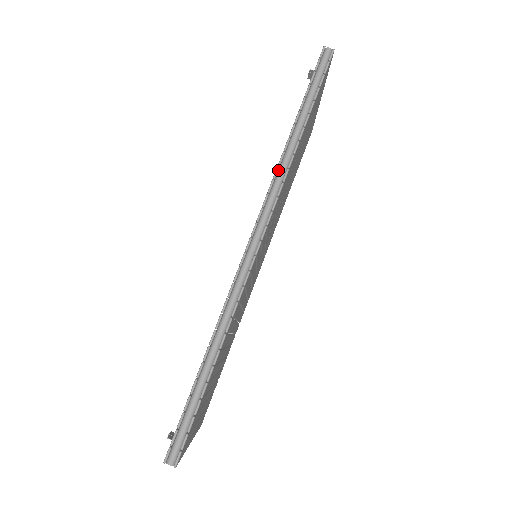
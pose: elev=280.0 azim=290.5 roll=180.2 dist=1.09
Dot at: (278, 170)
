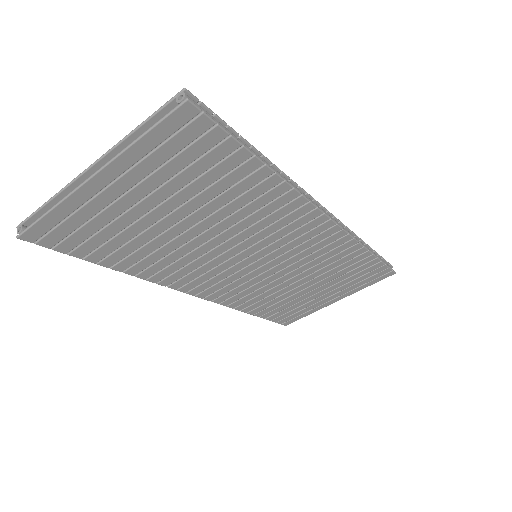
Dot at: occluded
